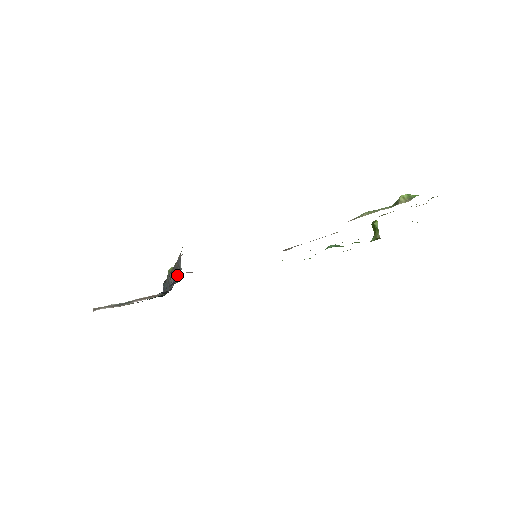
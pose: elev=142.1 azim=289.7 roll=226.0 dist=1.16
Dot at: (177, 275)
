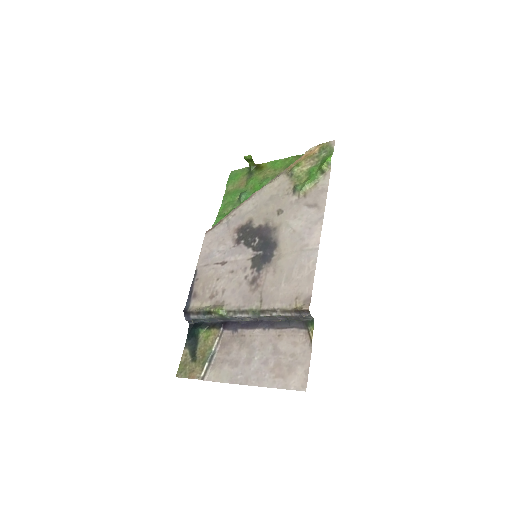
Dot at: (283, 319)
